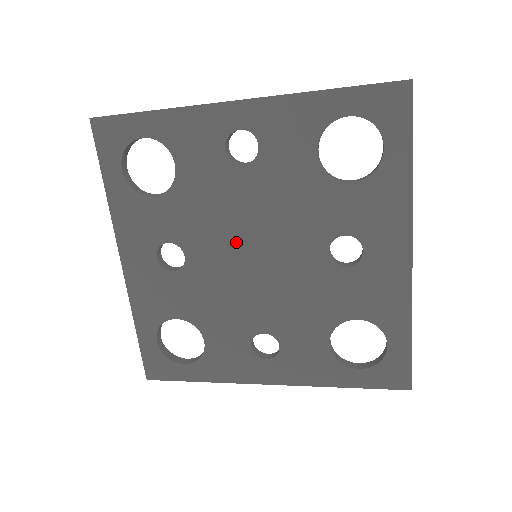
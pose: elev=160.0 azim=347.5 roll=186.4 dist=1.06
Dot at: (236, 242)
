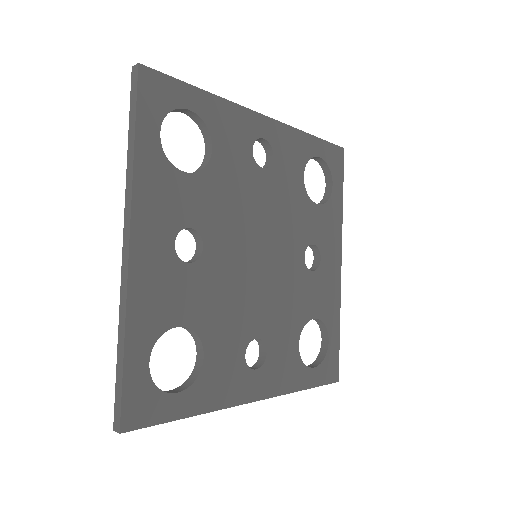
Dot at: (248, 238)
